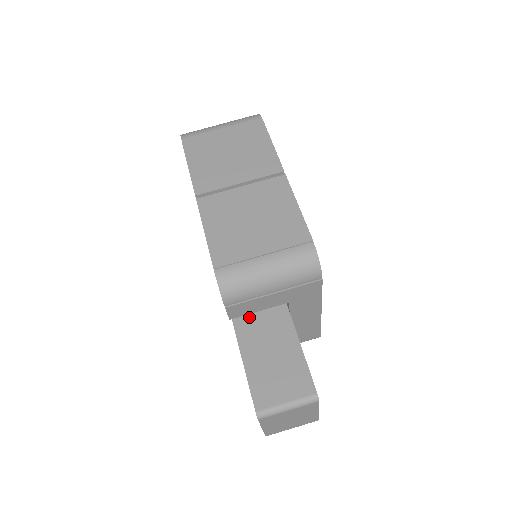
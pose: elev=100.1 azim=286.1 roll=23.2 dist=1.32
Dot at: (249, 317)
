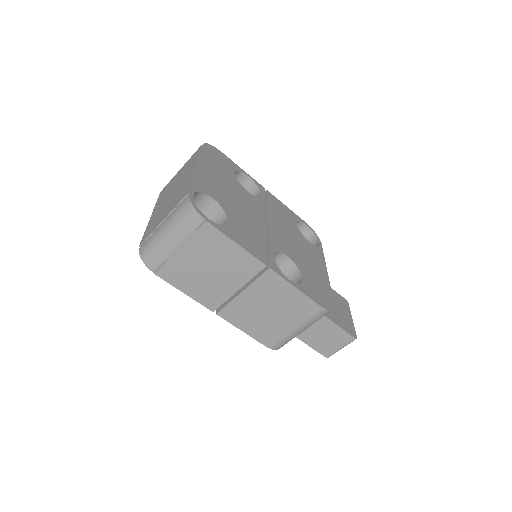
Dot at: occluded
